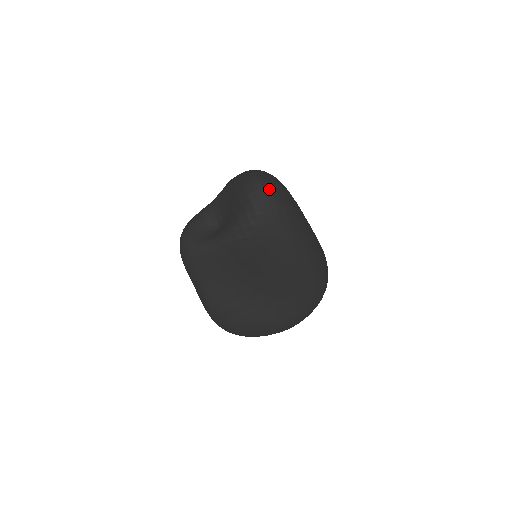
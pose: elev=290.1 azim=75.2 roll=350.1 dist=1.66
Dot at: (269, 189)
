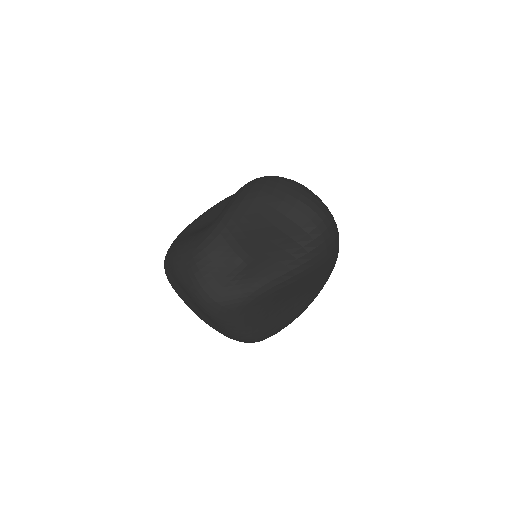
Dot at: (319, 210)
